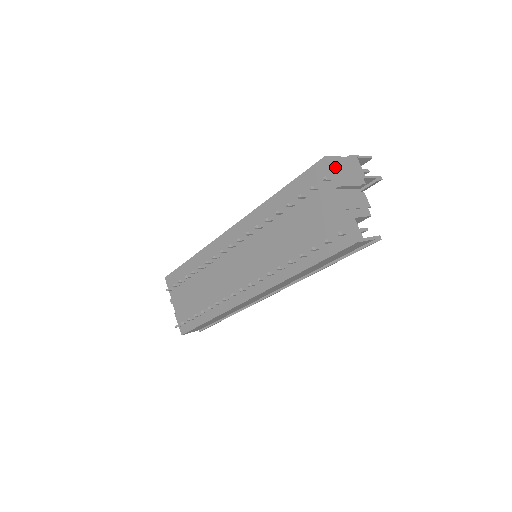
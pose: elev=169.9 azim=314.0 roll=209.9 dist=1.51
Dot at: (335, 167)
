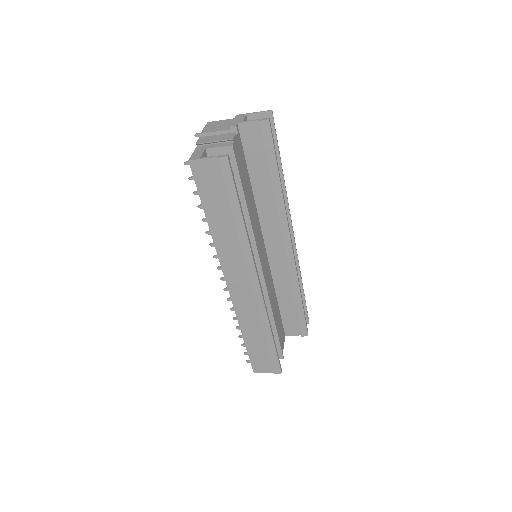
Dot at: (211, 125)
